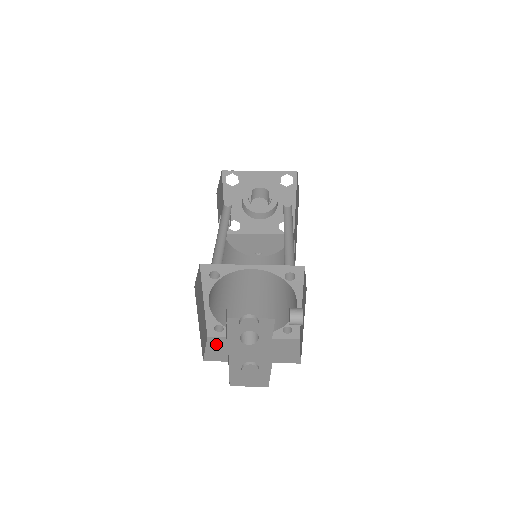
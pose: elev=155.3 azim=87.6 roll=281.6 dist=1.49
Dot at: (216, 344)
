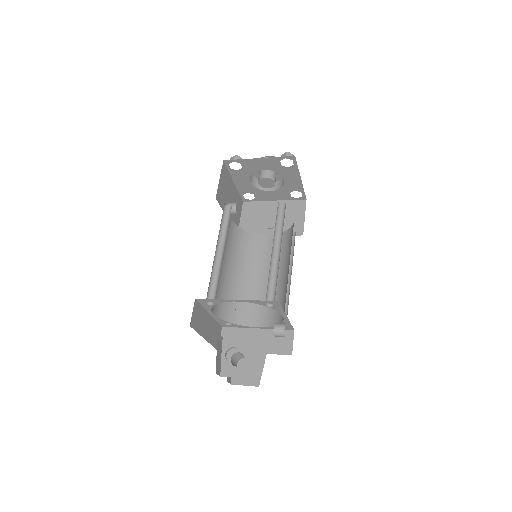
Dot at: (228, 334)
